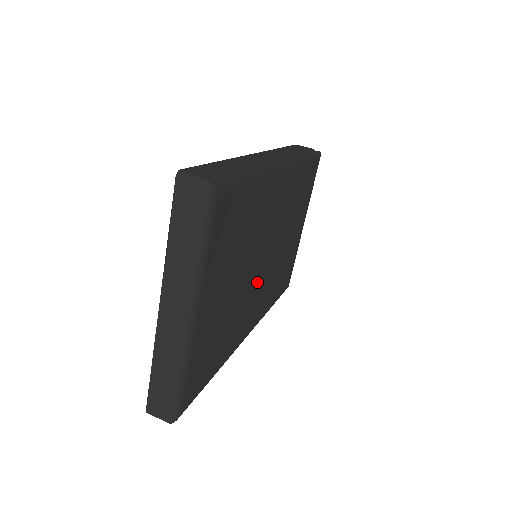
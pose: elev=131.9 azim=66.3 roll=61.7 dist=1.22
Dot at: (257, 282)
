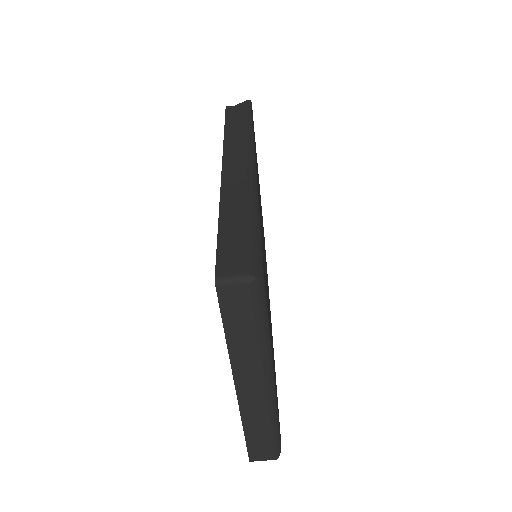
Dot at: occluded
